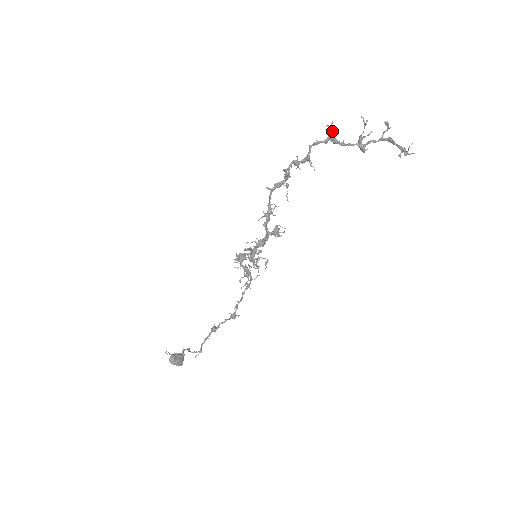
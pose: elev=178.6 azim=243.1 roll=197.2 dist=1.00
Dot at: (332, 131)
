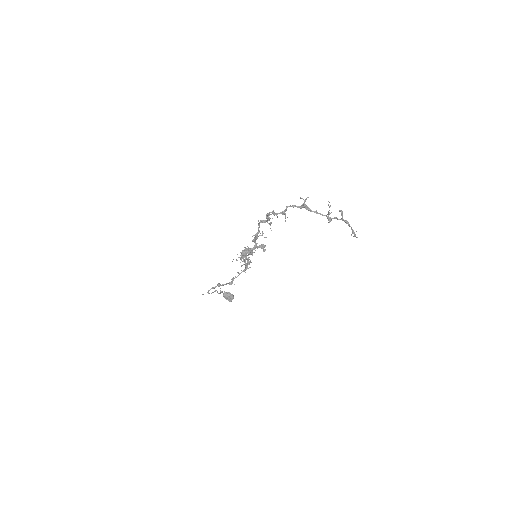
Dot at: (304, 203)
